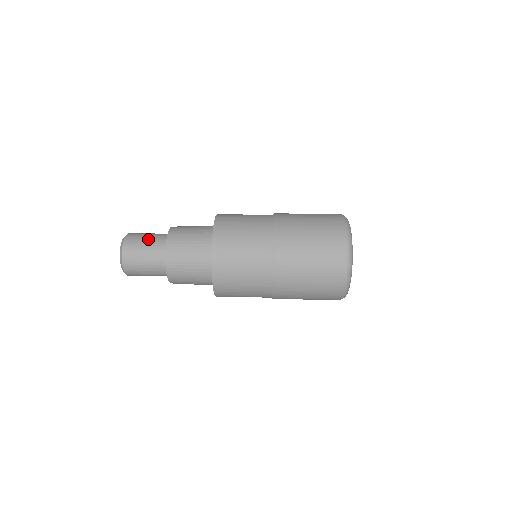
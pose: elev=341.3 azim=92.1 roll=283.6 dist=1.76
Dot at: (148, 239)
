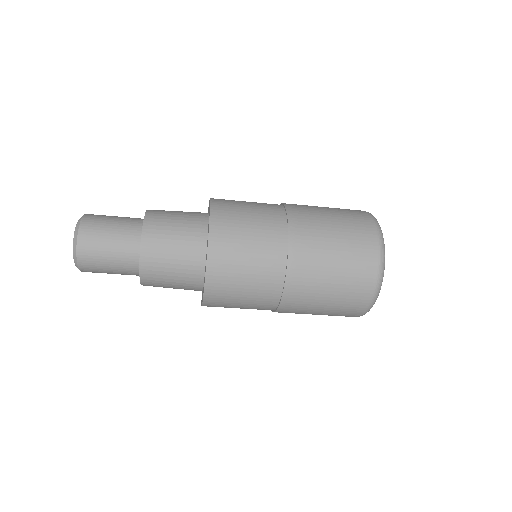
Dot at: occluded
